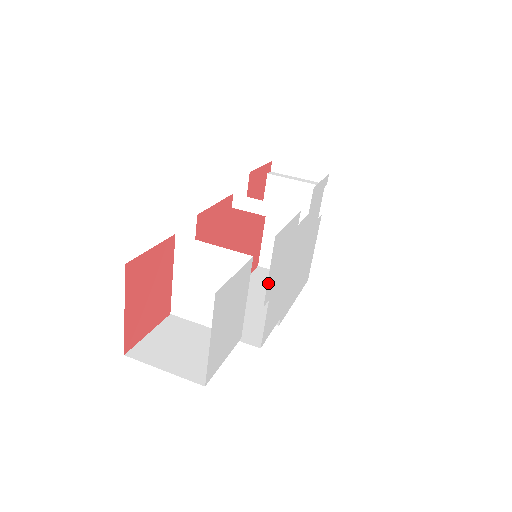
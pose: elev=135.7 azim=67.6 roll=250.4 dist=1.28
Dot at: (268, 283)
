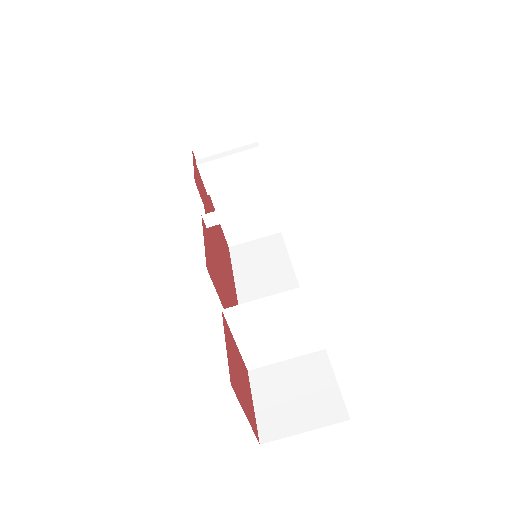
Dot at: occluded
